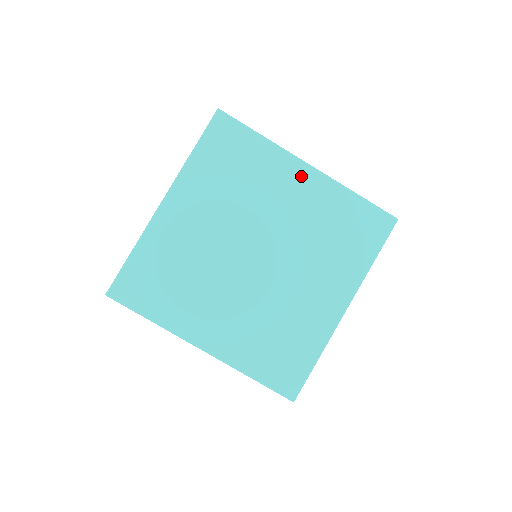
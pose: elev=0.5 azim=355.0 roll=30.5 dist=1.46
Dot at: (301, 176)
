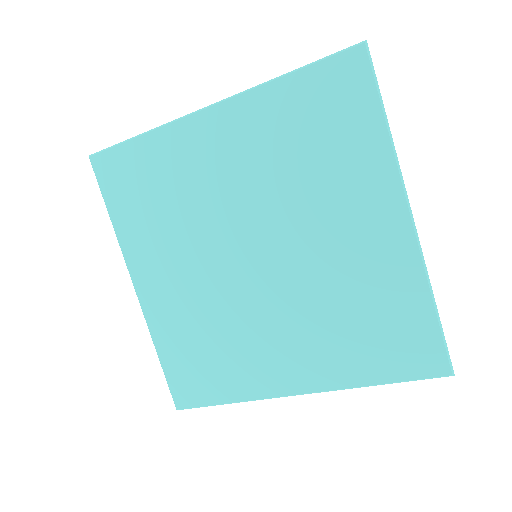
Dot at: (213, 128)
